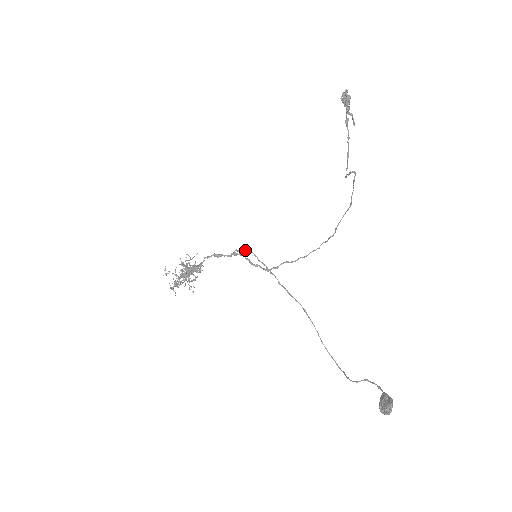
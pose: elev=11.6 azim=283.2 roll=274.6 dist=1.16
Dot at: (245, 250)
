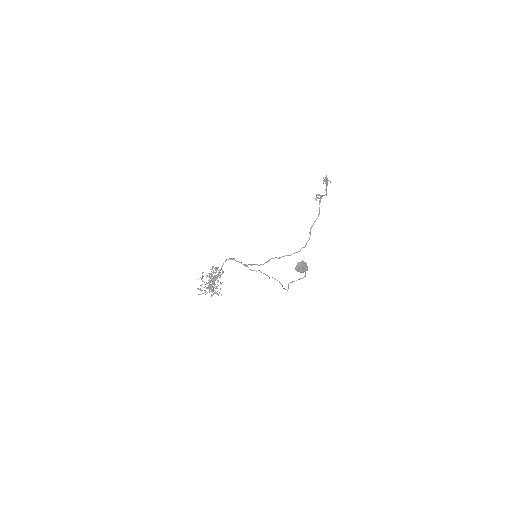
Dot at: occluded
